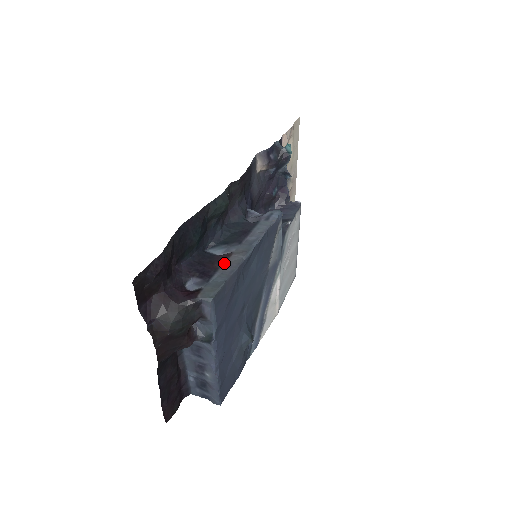
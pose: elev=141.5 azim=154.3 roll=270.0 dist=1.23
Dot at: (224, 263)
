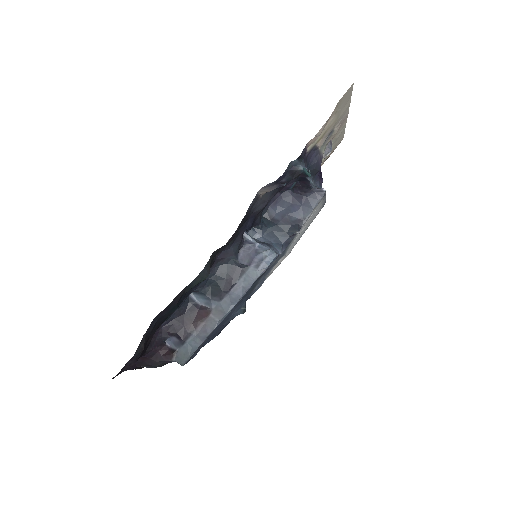
Dot at: (201, 324)
